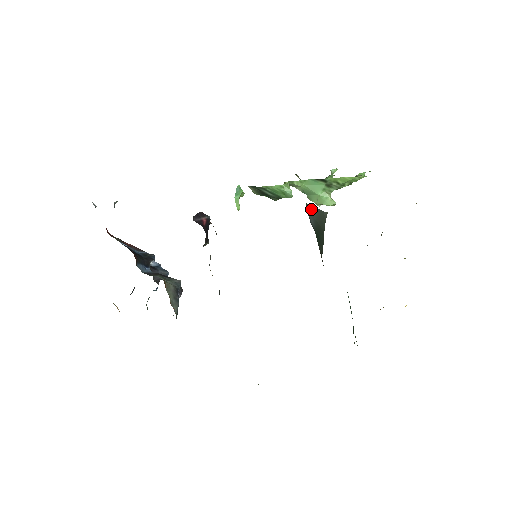
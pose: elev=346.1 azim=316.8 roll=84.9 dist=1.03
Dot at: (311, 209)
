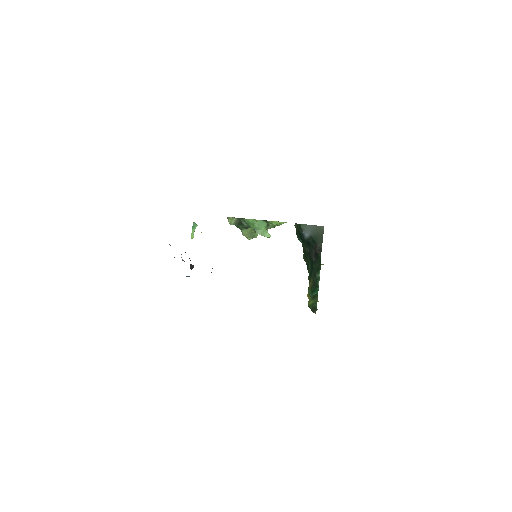
Dot at: (307, 226)
